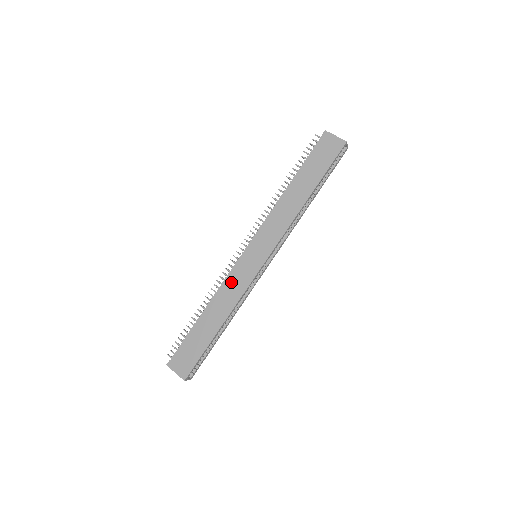
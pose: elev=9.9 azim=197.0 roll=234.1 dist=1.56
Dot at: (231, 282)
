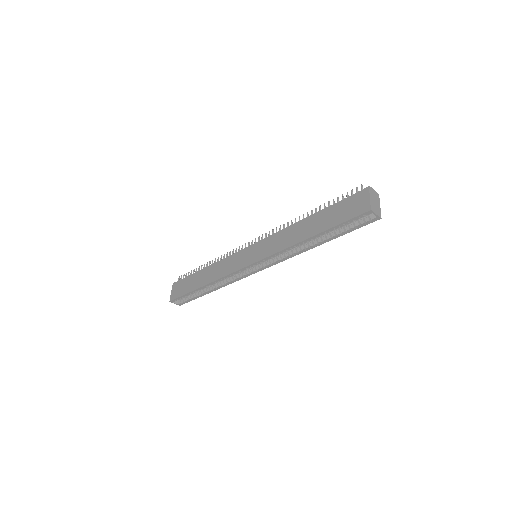
Dot at: (228, 261)
